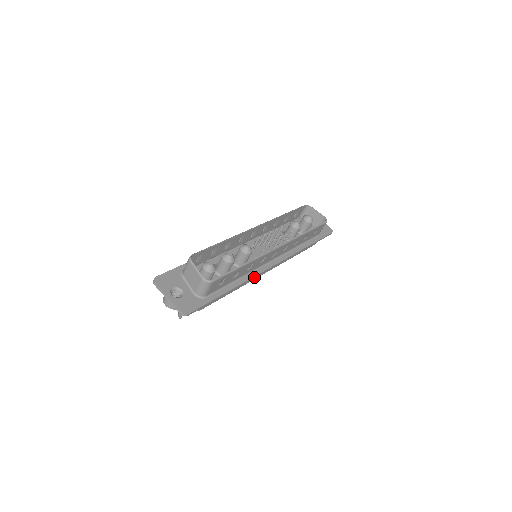
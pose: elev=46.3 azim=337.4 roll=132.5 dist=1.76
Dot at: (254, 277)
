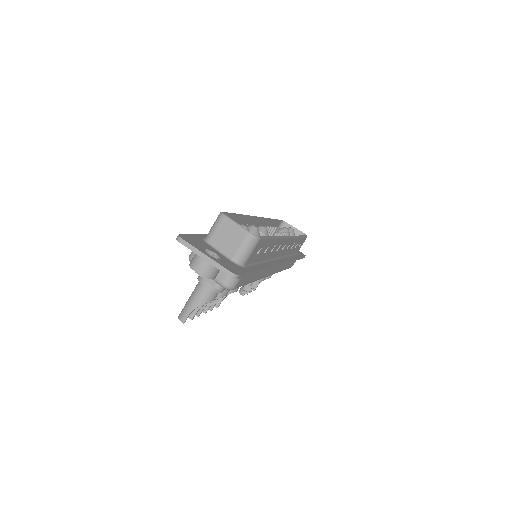
Dot at: (273, 267)
